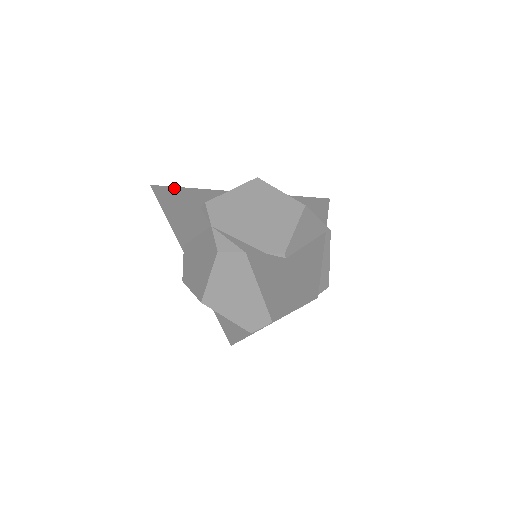
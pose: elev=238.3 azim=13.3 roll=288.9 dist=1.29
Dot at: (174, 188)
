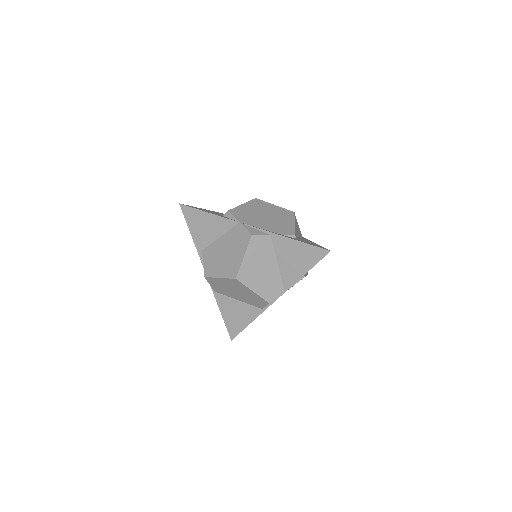
Dot at: (195, 207)
